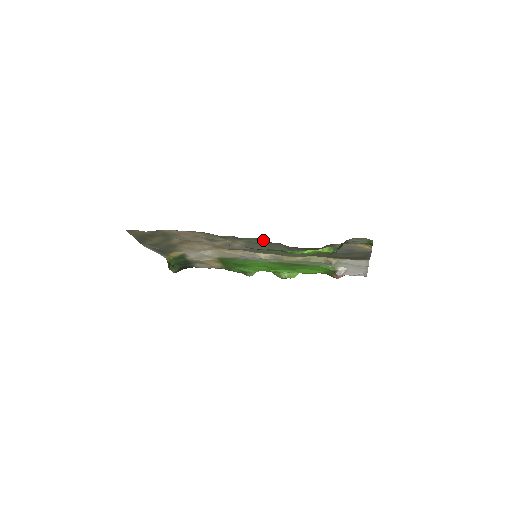
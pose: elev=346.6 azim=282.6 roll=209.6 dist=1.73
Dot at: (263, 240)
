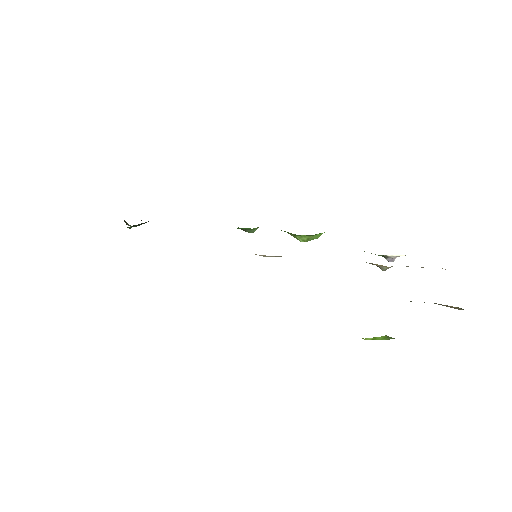
Dot at: occluded
